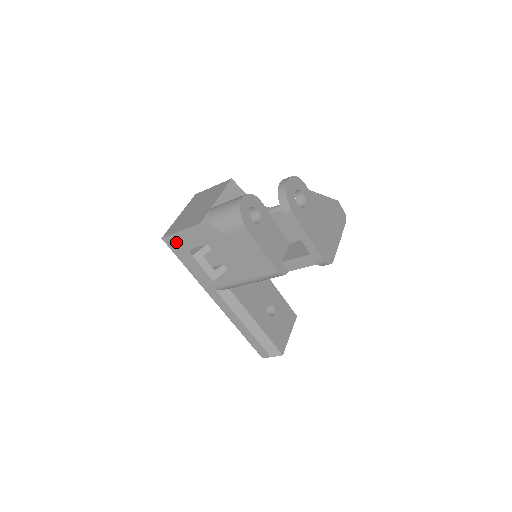
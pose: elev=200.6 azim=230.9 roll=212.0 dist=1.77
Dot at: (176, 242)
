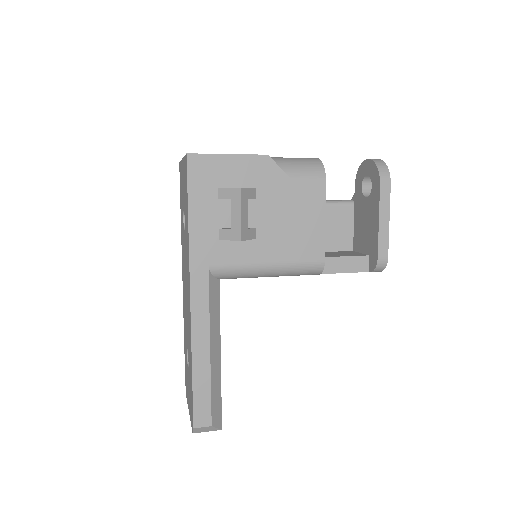
Dot at: (207, 168)
